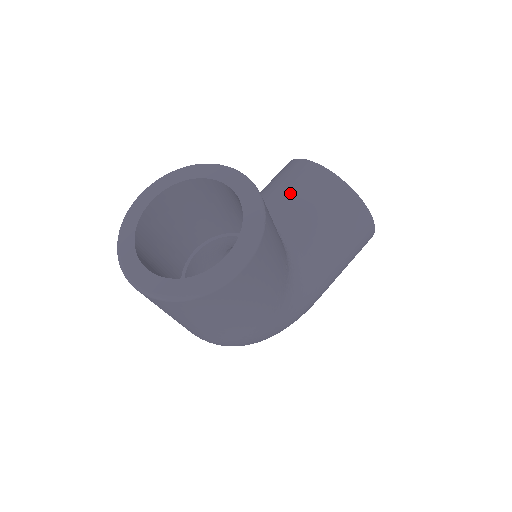
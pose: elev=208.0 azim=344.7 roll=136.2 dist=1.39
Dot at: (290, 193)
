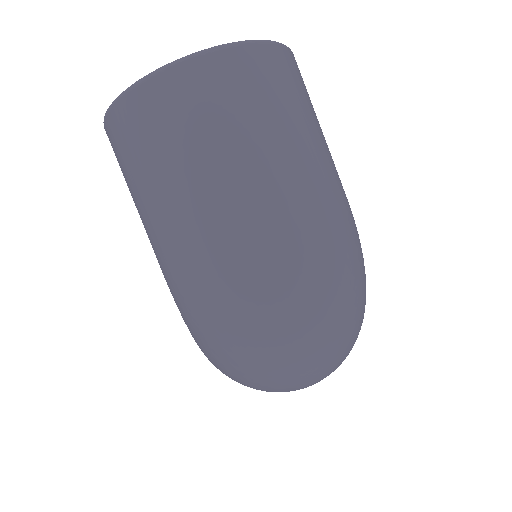
Dot at: occluded
